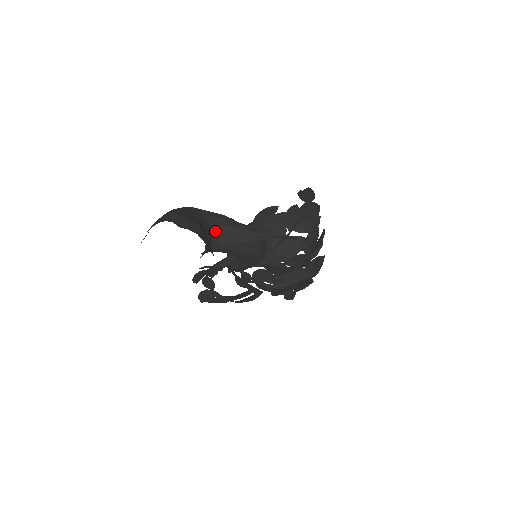
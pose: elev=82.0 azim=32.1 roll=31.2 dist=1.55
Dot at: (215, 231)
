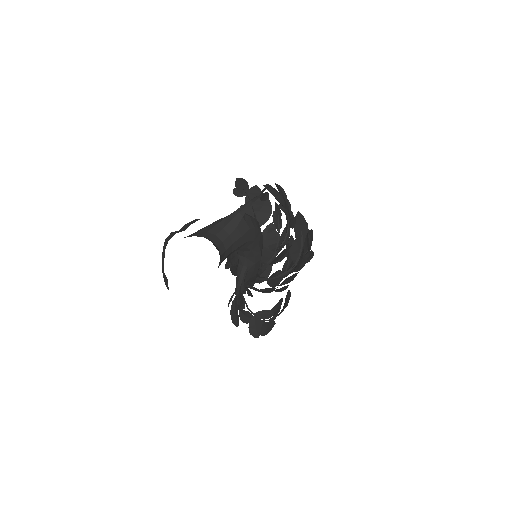
Dot at: (210, 237)
